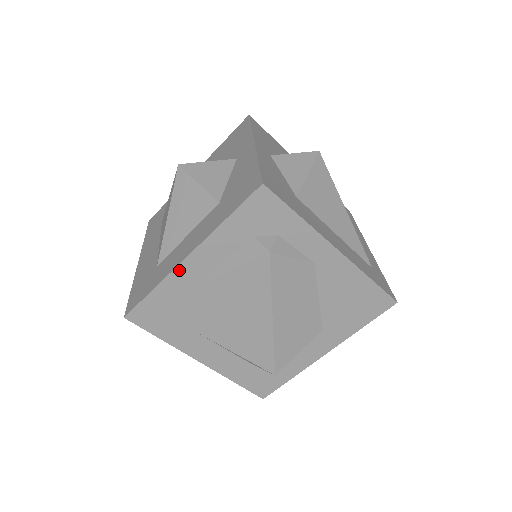
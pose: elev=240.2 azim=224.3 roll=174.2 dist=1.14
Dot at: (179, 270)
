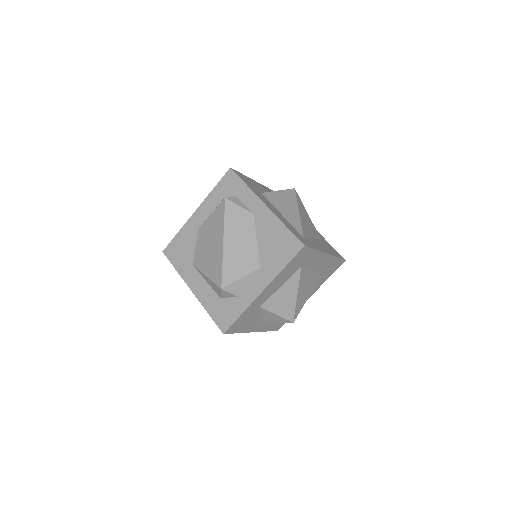
Dot at: (191, 220)
